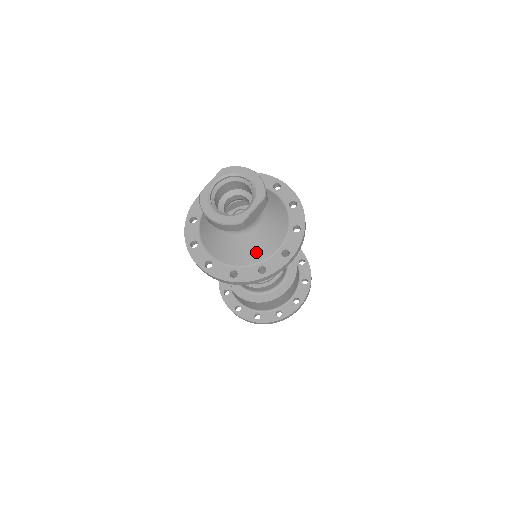
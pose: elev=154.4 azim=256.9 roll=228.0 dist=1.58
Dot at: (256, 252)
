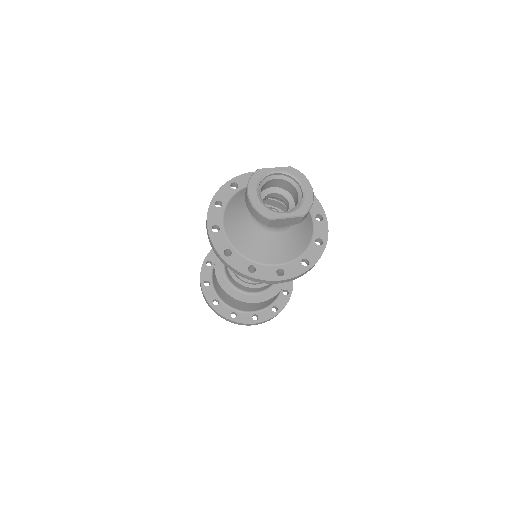
Dot at: (259, 251)
